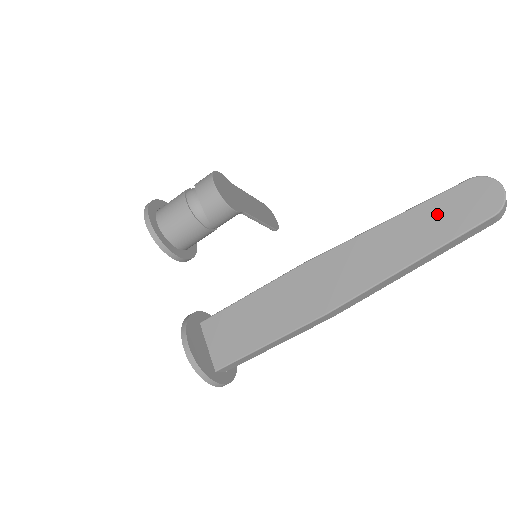
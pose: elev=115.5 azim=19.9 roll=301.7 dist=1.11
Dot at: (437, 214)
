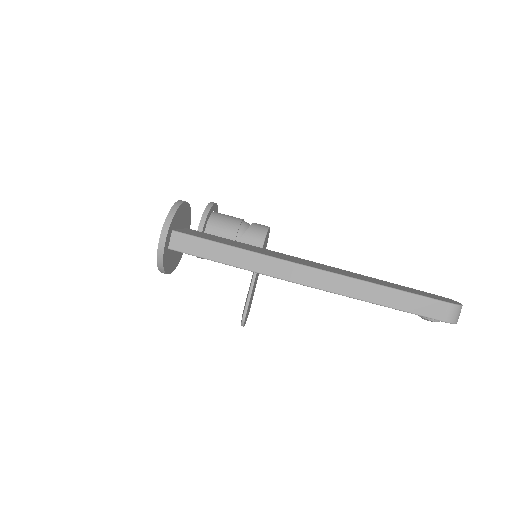
Dot at: (410, 289)
